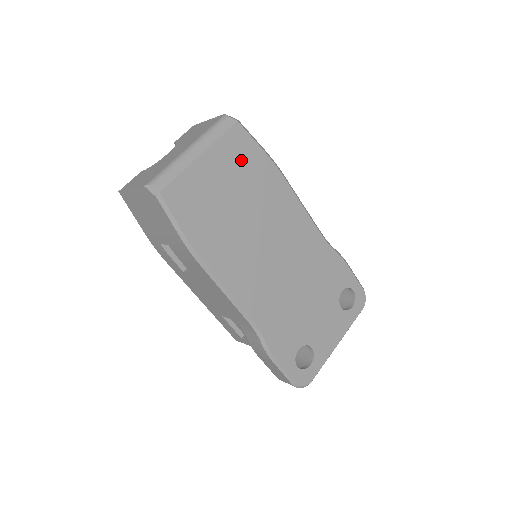
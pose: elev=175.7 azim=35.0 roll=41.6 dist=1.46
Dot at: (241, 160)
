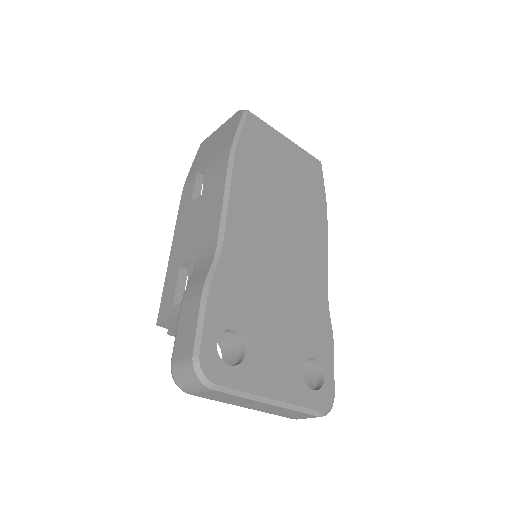
Dot at: (308, 174)
